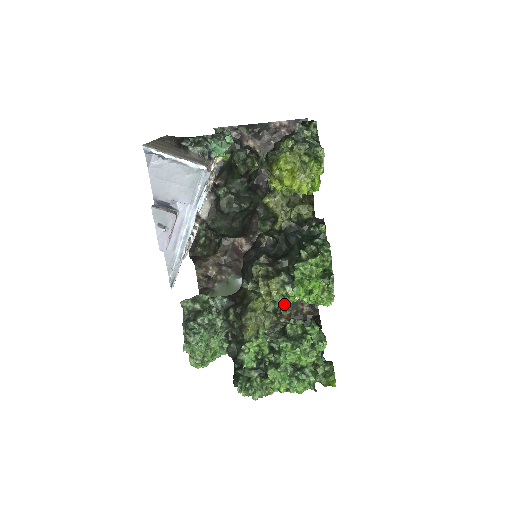
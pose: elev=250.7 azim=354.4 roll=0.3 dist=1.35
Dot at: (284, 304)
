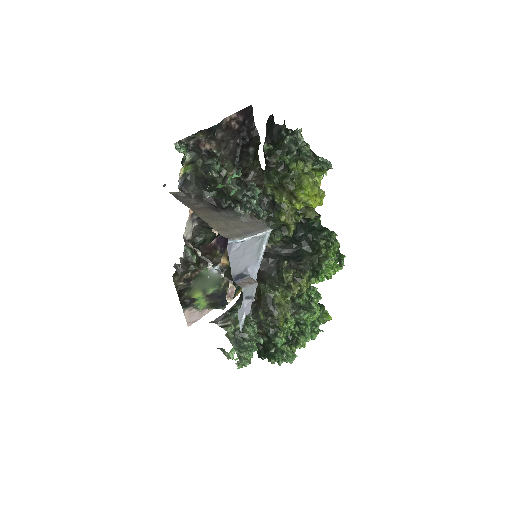
Dot at: occluded
